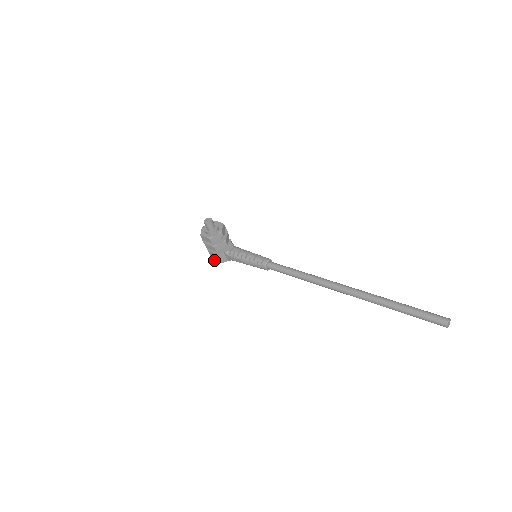
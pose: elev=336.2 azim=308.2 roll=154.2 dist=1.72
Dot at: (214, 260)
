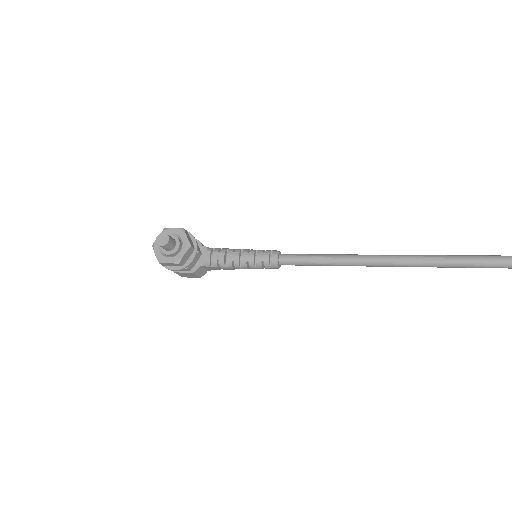
Dot at: occluded
